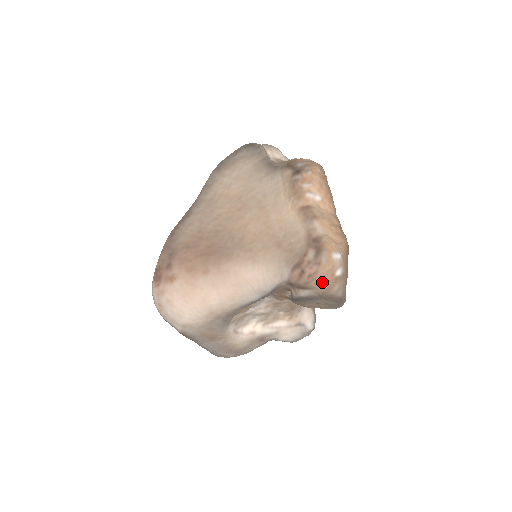
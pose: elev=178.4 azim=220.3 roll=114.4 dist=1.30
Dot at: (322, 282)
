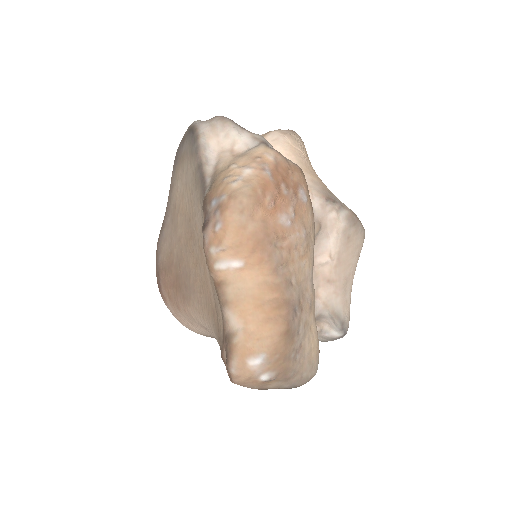
Dot at: (246, 386)
